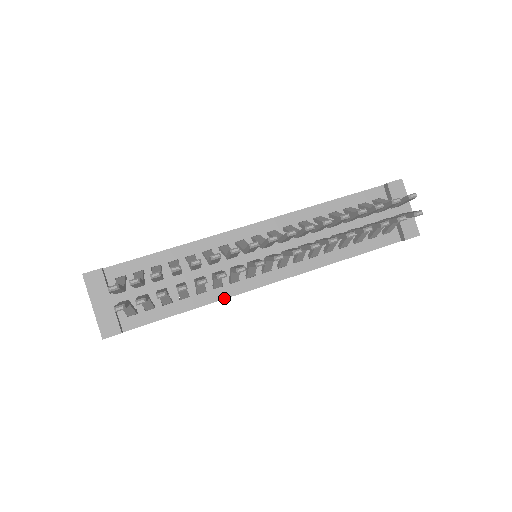
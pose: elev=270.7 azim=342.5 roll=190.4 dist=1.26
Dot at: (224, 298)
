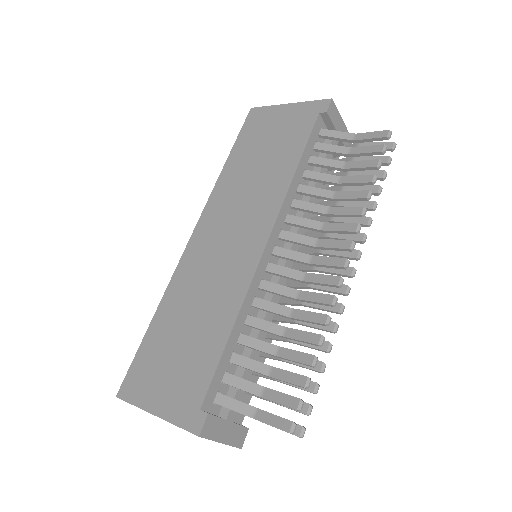
Dot at: occluded
